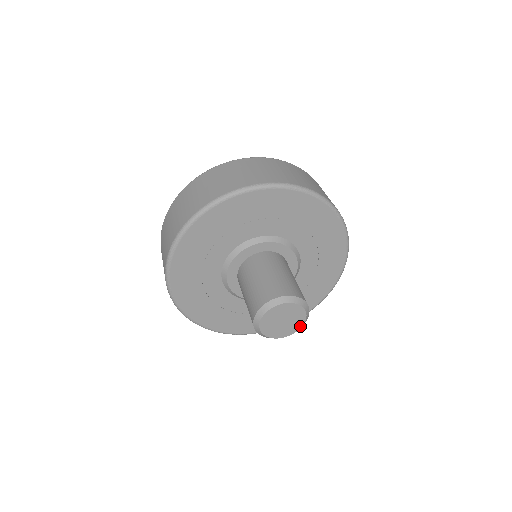
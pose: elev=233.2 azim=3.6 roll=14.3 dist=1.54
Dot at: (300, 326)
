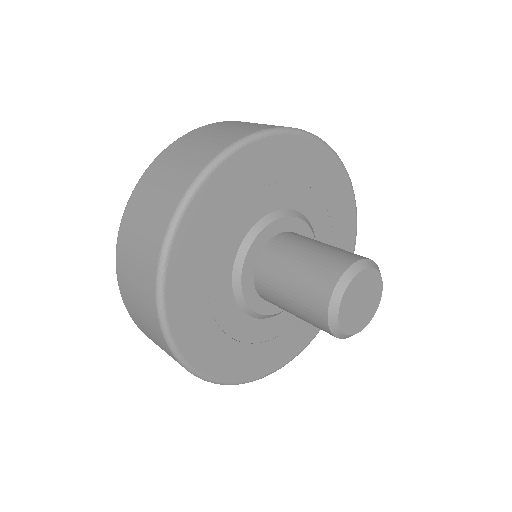
Dot at: (378, 275)
